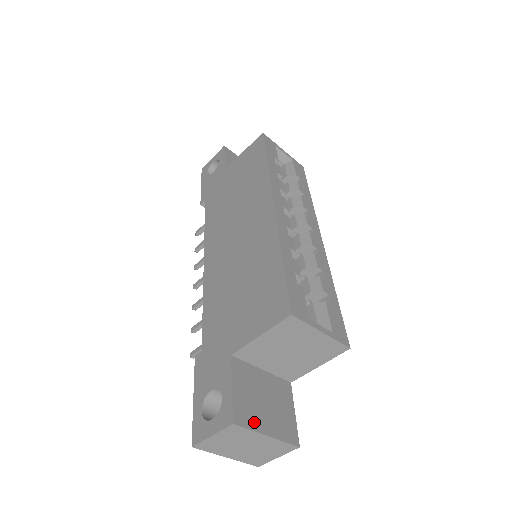
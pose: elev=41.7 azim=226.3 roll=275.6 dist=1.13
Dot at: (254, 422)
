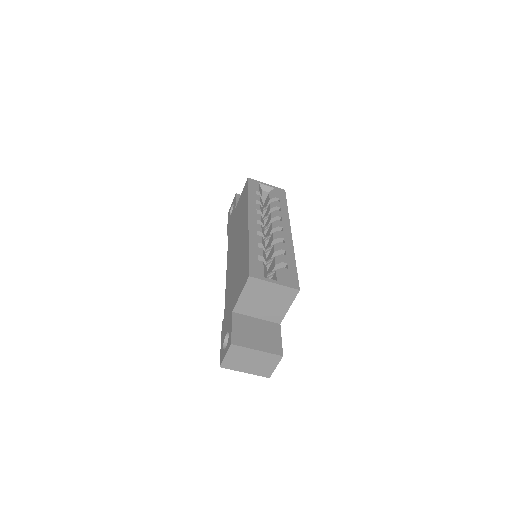
Dot at: (247, 343)
